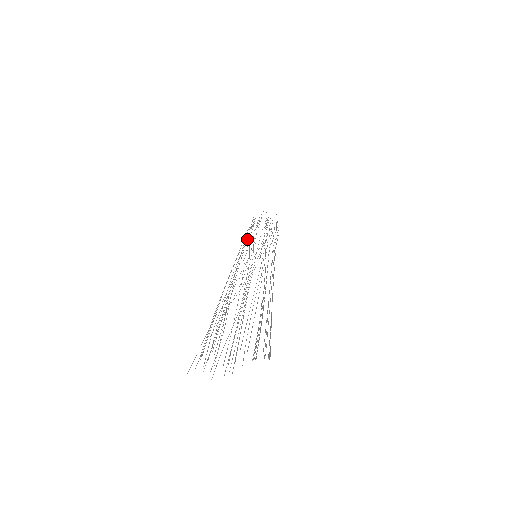
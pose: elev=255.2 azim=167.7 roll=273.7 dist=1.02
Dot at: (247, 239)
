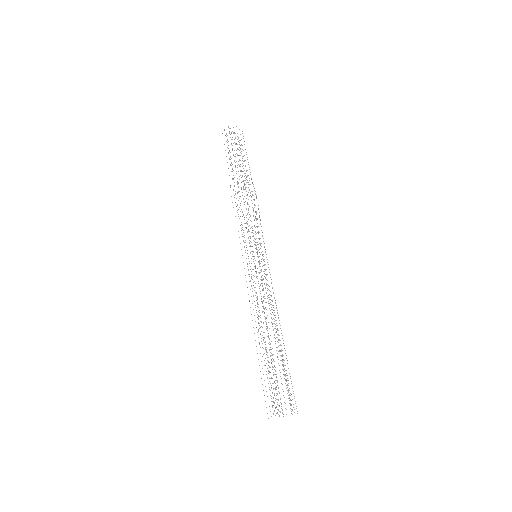
Dot at: occluded
